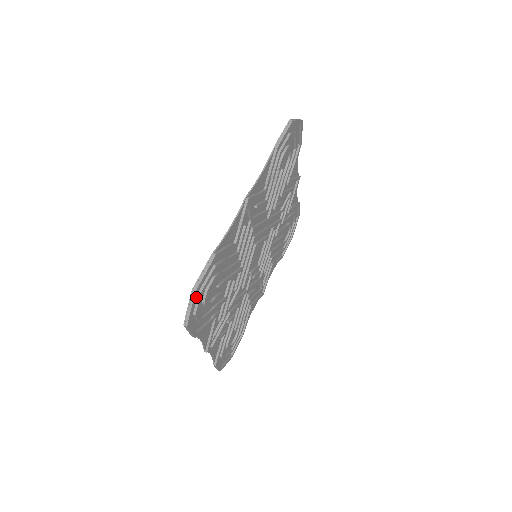
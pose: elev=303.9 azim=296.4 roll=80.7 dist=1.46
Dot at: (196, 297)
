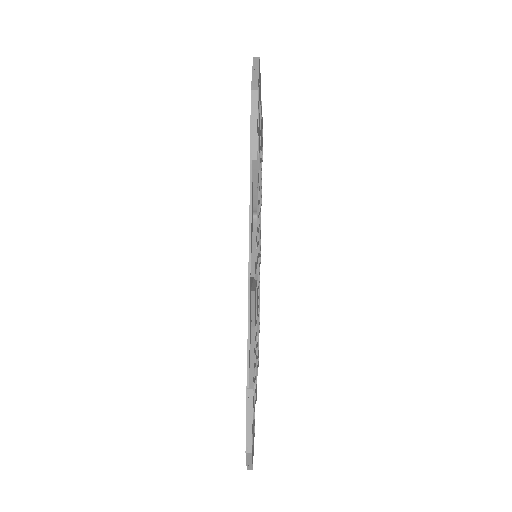
Dot at: occluded
